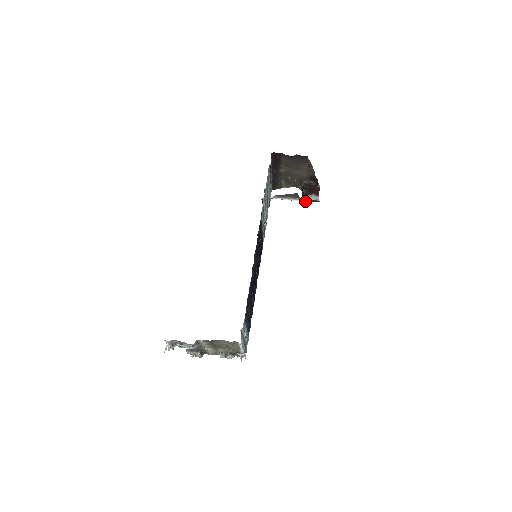
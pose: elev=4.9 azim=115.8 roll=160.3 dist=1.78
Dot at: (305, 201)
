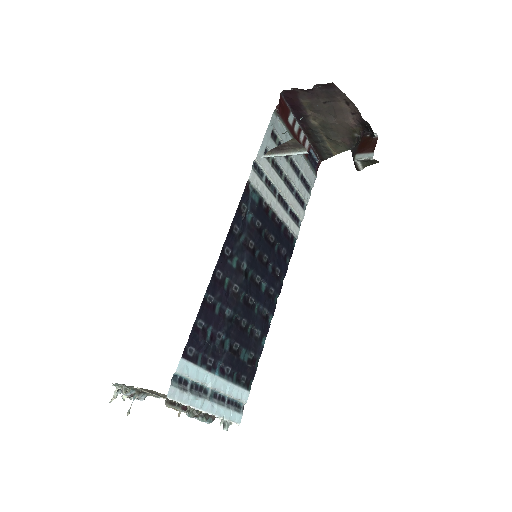
Dot at: (355, 165)
